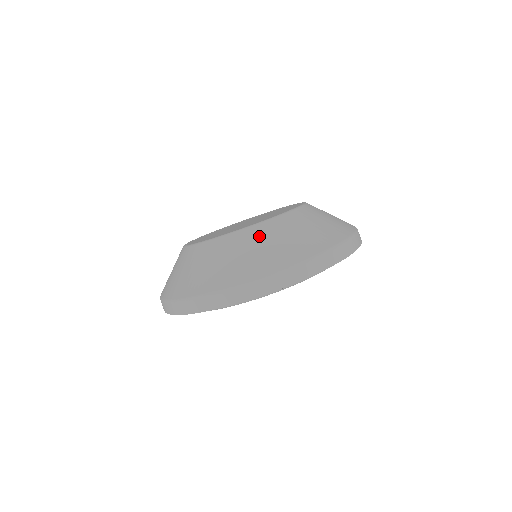
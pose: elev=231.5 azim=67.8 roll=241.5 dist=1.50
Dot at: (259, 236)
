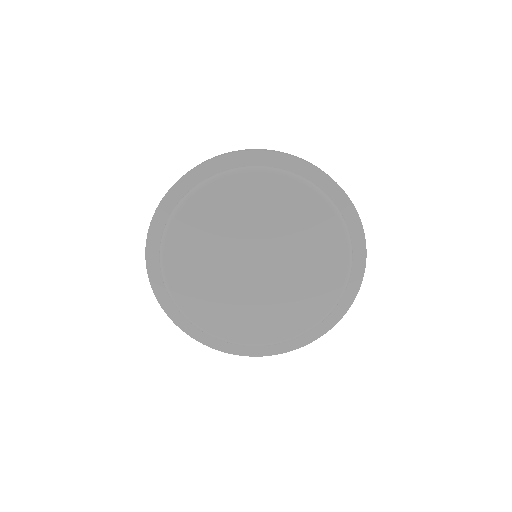
Dot at: occluded
